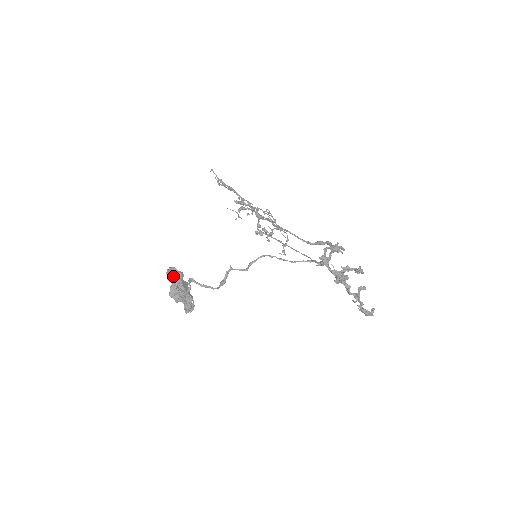
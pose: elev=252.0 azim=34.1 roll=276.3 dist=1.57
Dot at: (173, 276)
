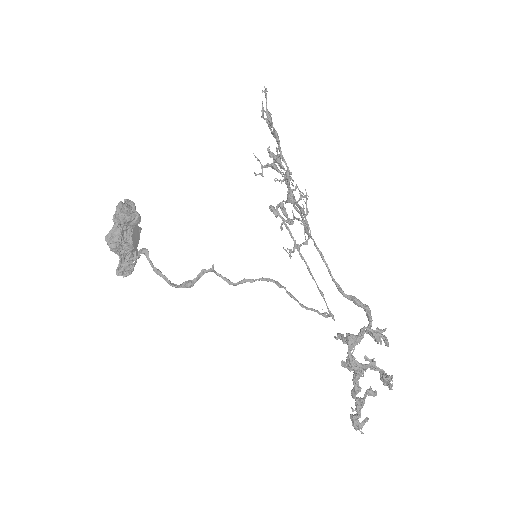
Dot at: (124, 217)
